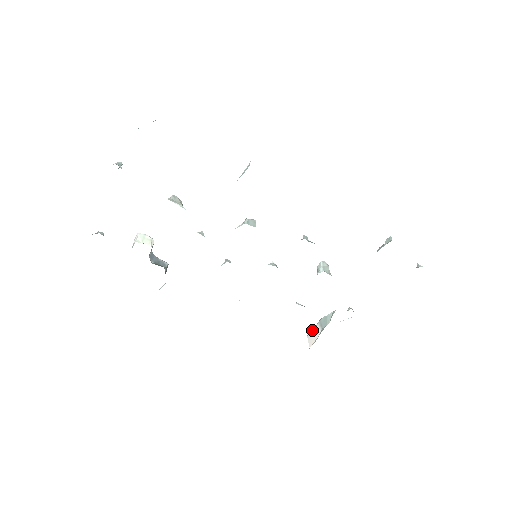
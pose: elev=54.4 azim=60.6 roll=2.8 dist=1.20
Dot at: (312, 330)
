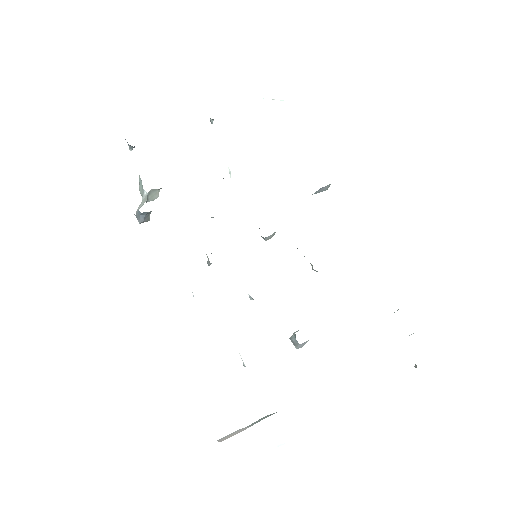
Dot at: occluded
